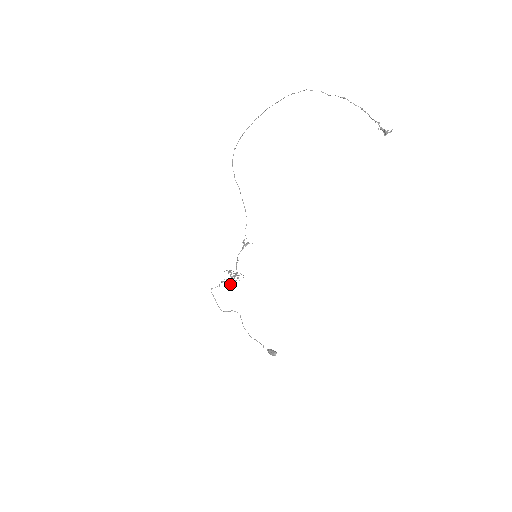
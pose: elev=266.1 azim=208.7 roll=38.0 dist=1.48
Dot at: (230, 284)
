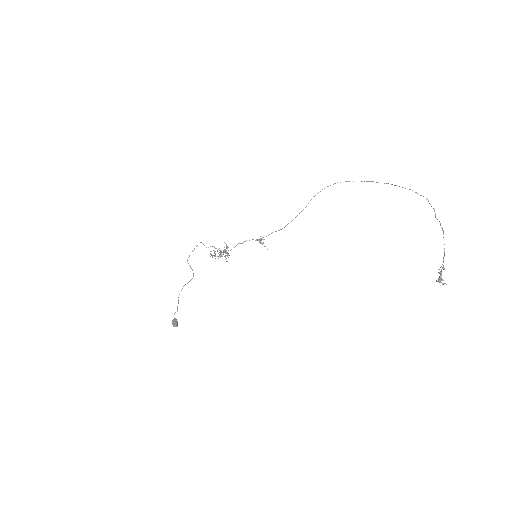
Dot at: (215, 256)
